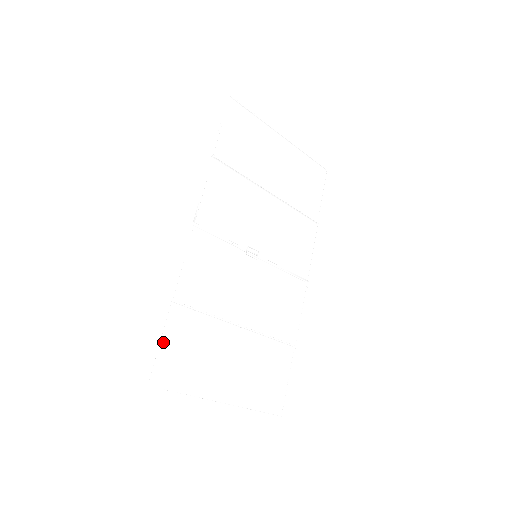
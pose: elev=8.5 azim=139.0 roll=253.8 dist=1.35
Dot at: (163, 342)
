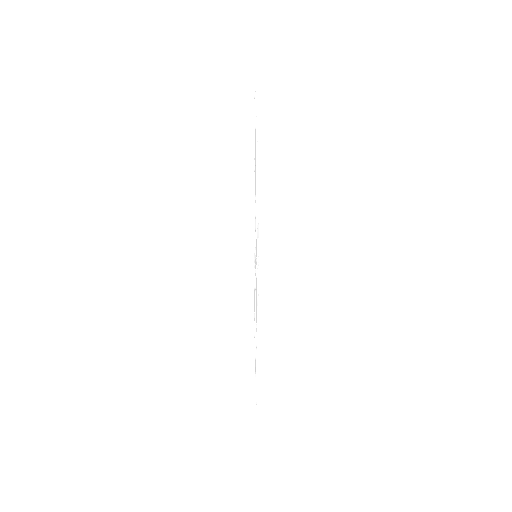
Dot at: (256, 382)
